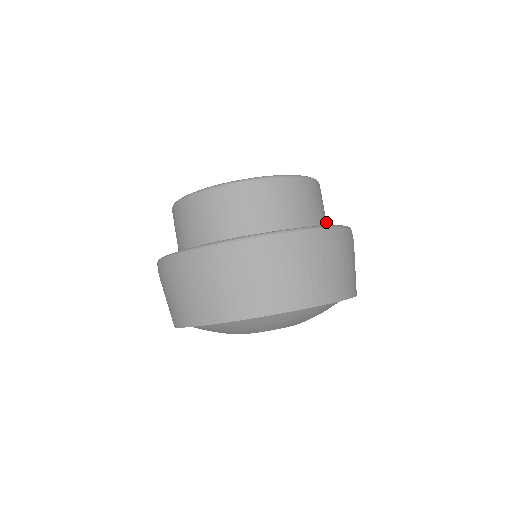
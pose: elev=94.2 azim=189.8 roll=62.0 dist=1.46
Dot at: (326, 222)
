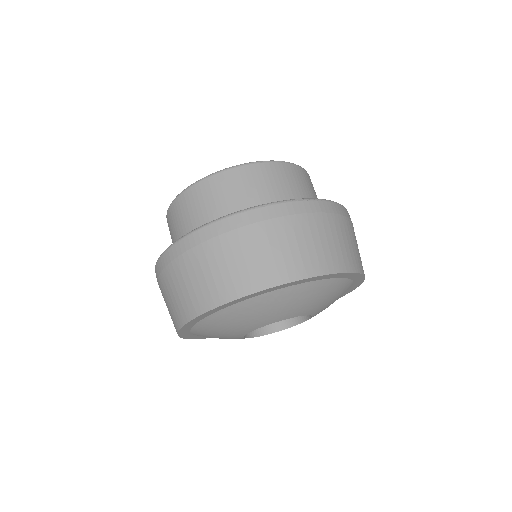
Dot at: occluded
